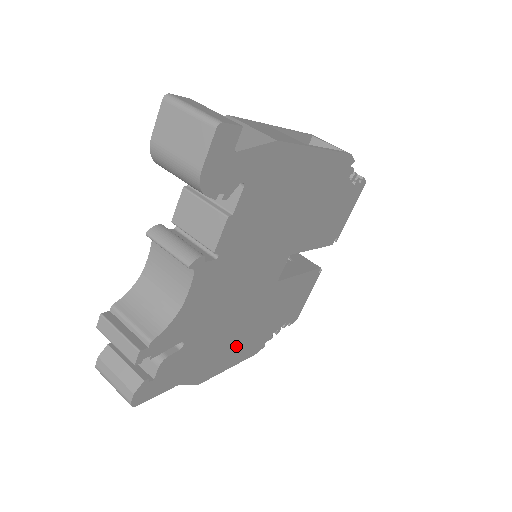
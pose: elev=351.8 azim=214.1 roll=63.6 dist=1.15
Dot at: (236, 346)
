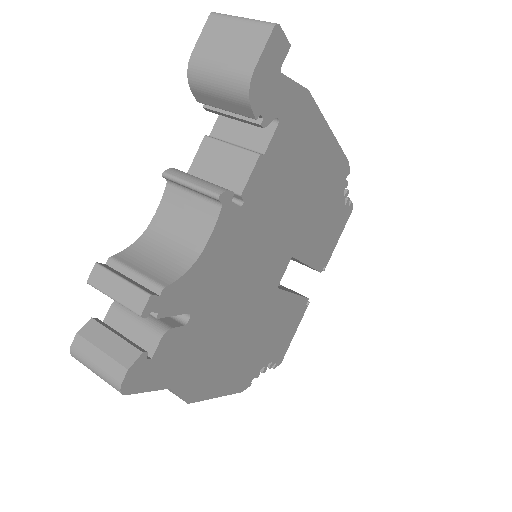
Dot at: (229, 363)
